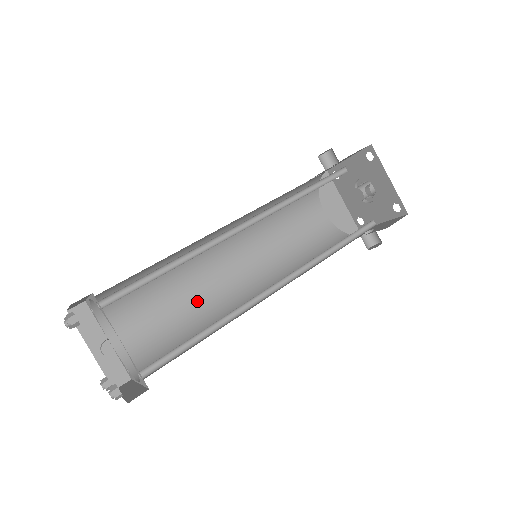
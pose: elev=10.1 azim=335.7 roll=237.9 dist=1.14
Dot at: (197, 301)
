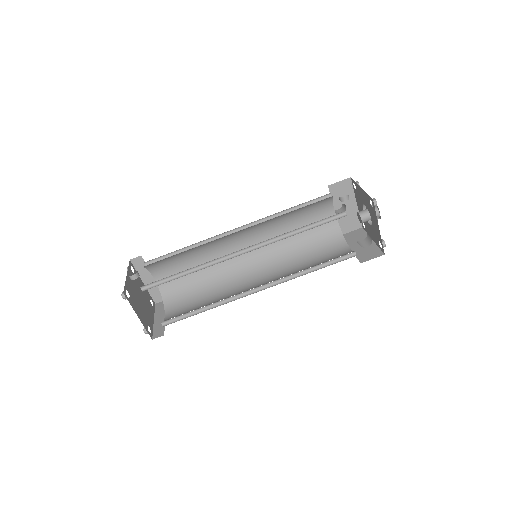
Dot at: (224, 298)
